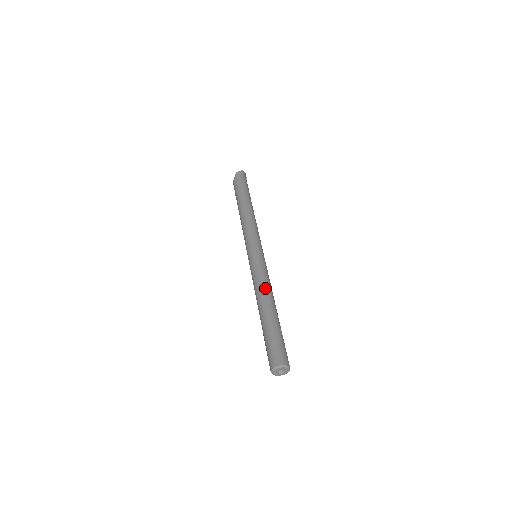
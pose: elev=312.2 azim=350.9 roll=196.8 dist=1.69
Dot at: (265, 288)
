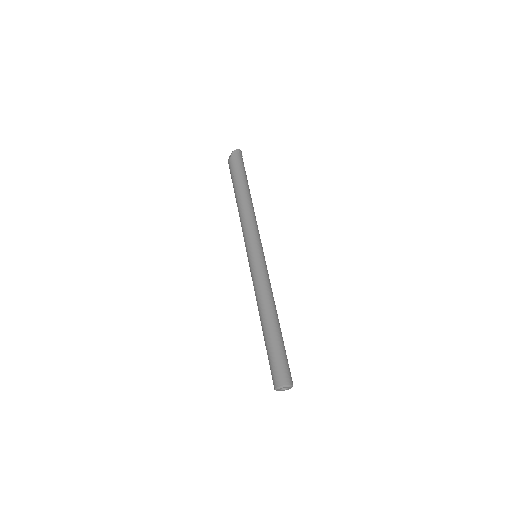
Dot at: (268, 297)
